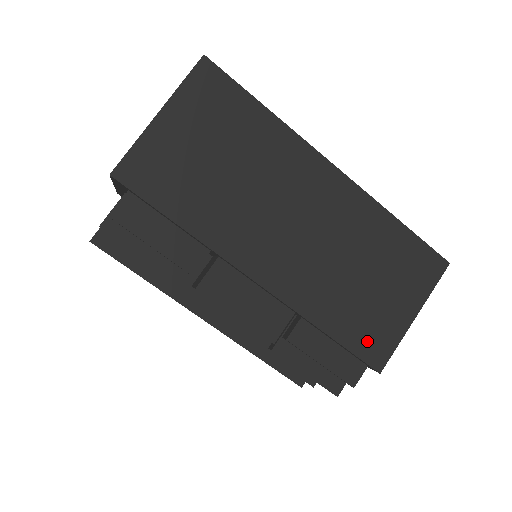
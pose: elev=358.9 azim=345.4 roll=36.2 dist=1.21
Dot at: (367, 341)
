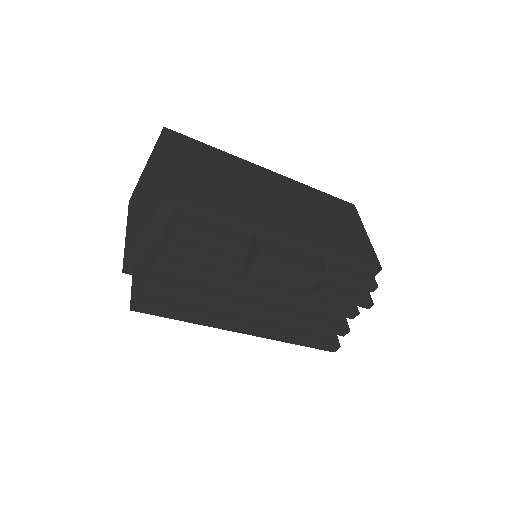
Dot at: (361, 253)
